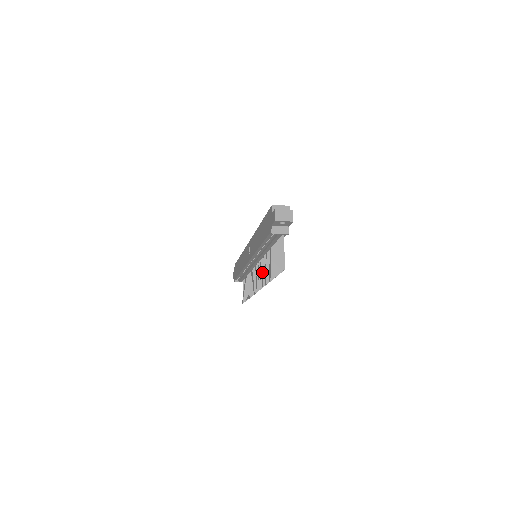
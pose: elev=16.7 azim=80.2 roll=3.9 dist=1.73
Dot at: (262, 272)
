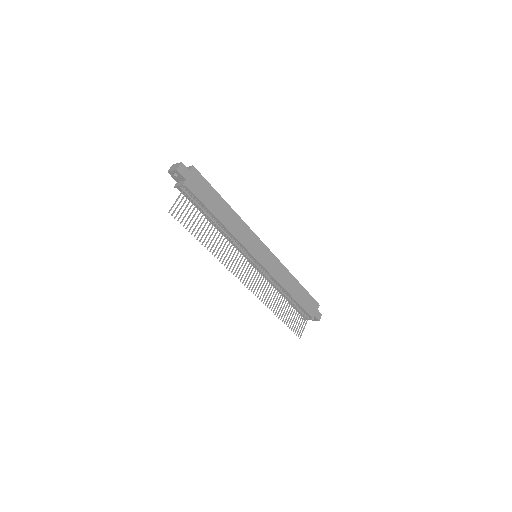
Dot at: (235, 258)
